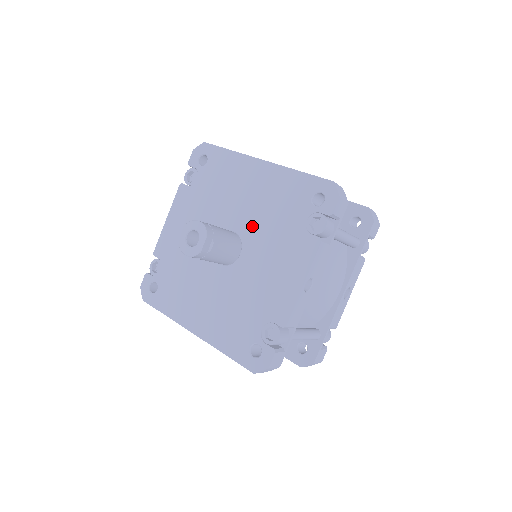
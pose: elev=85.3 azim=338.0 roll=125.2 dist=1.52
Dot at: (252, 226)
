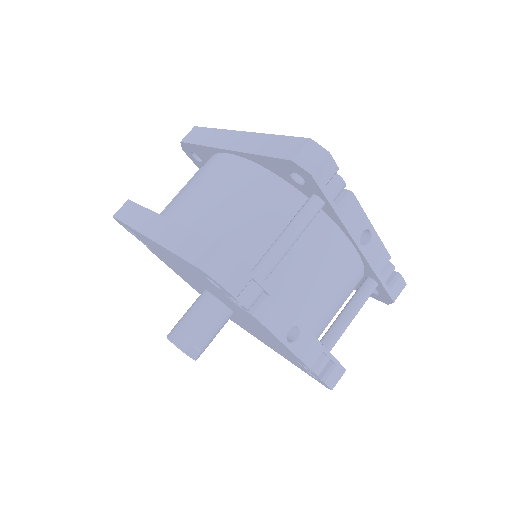
Dot at: (210, 291)
